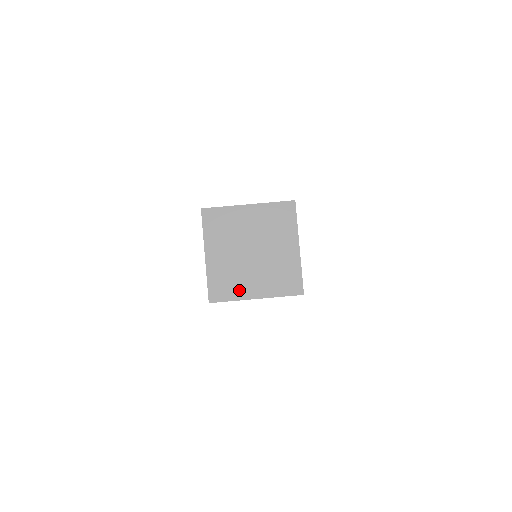
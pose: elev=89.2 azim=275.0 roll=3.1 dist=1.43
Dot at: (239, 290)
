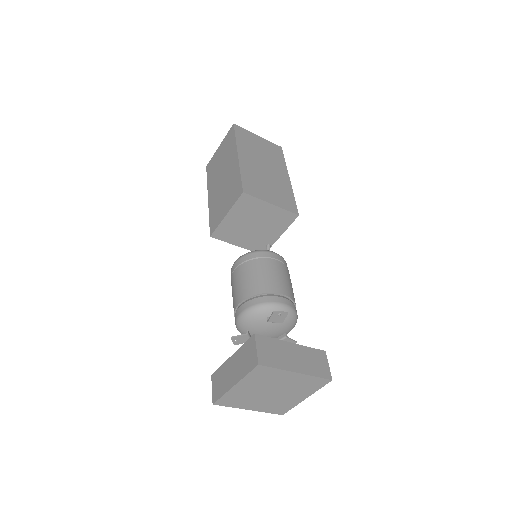
Dot at: (242, 404)
